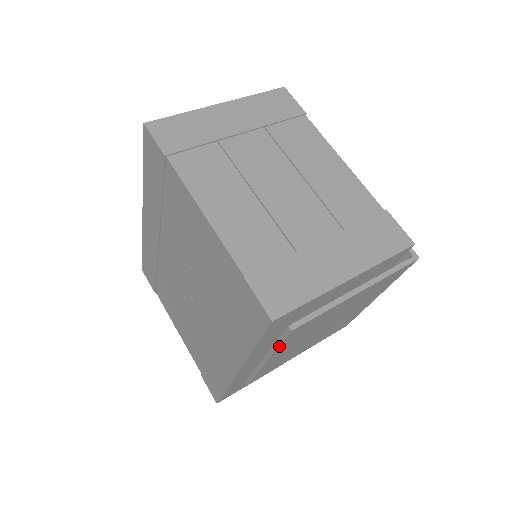
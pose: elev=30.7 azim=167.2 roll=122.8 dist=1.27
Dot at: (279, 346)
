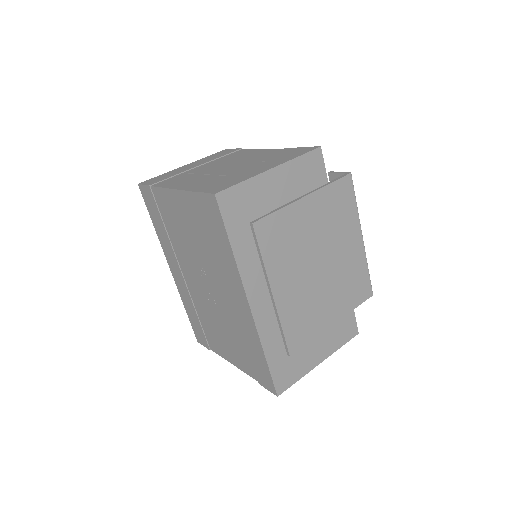
Dot at: (262, 256)
